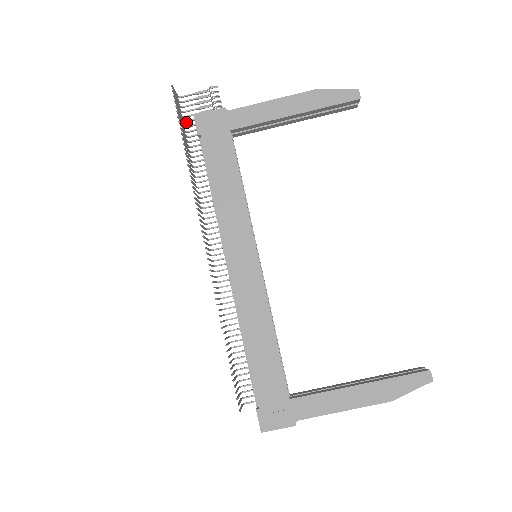
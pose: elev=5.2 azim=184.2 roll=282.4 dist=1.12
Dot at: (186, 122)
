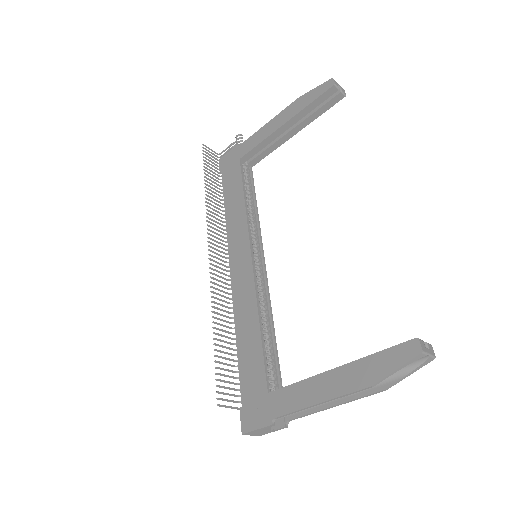
Dot at: occluded
